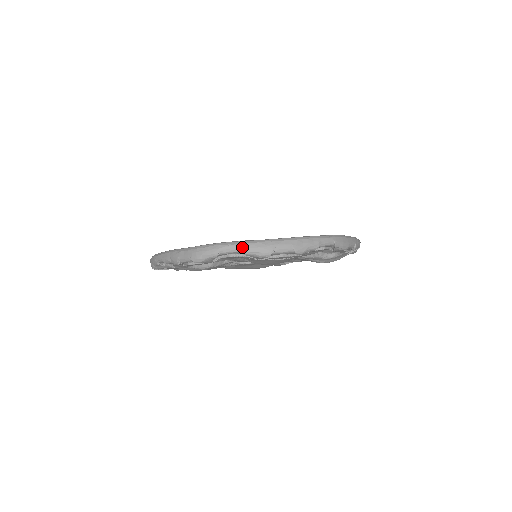
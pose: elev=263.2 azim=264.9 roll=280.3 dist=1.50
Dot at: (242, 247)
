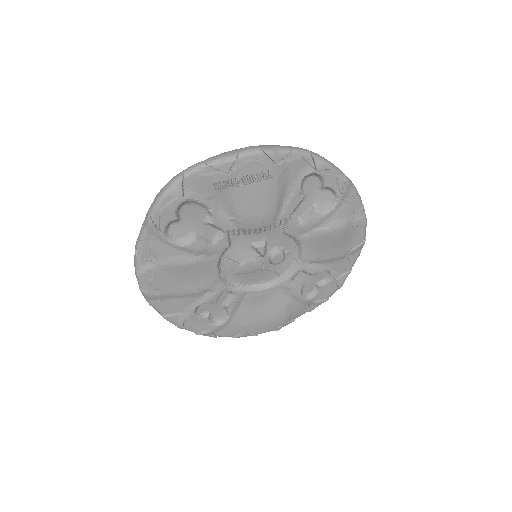
Dot at: (206, 160)
